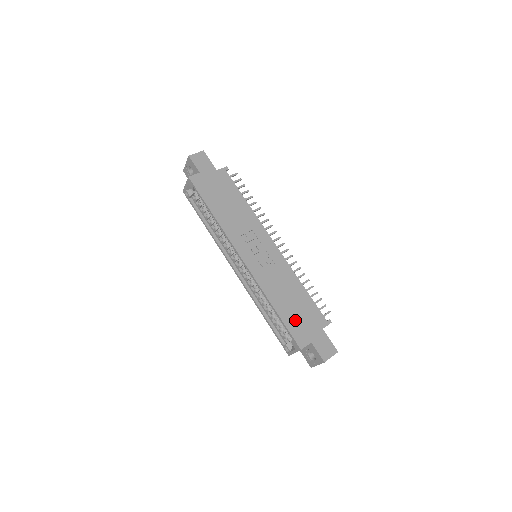
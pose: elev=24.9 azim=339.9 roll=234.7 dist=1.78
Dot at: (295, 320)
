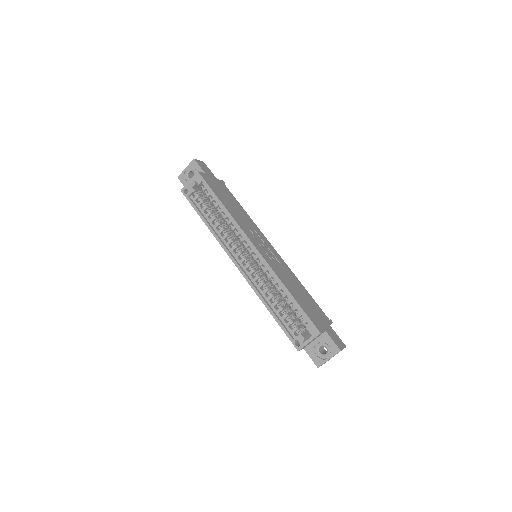
Dot at: (308, 308)
